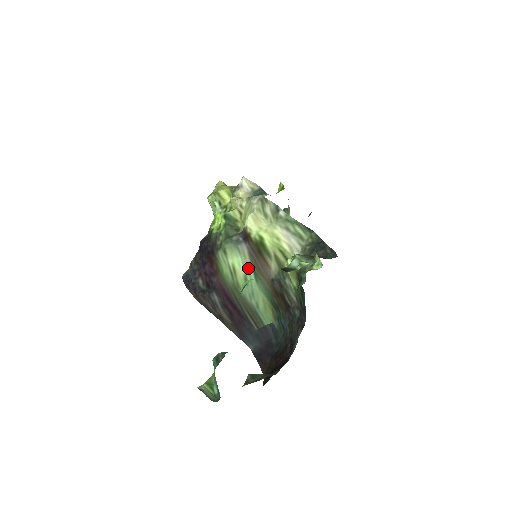
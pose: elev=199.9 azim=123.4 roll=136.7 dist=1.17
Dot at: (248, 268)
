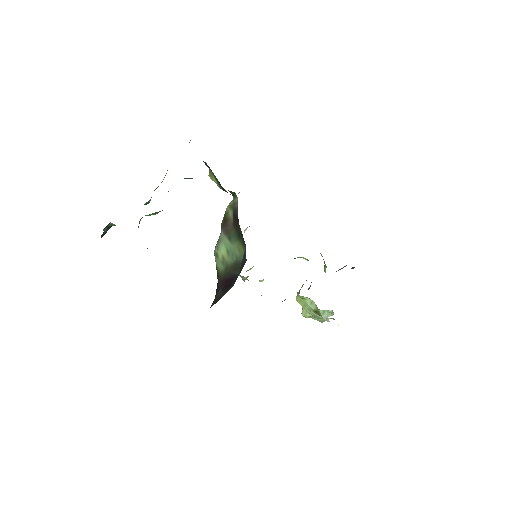
Dot at: (226, 242)
